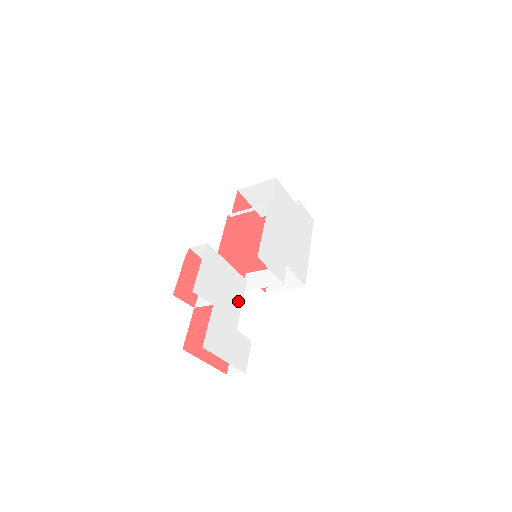
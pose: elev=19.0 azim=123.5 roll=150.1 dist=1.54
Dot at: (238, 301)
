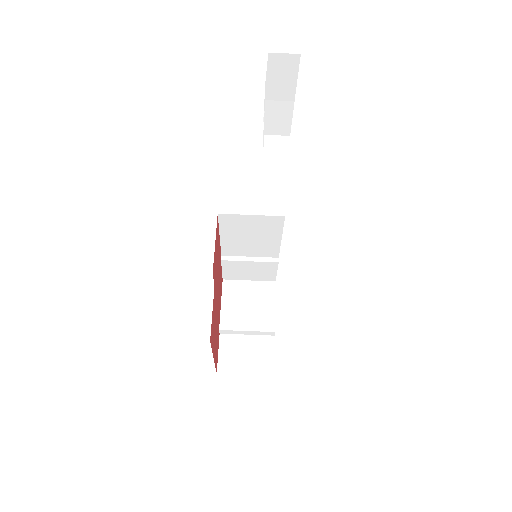
Dot at: occluded
